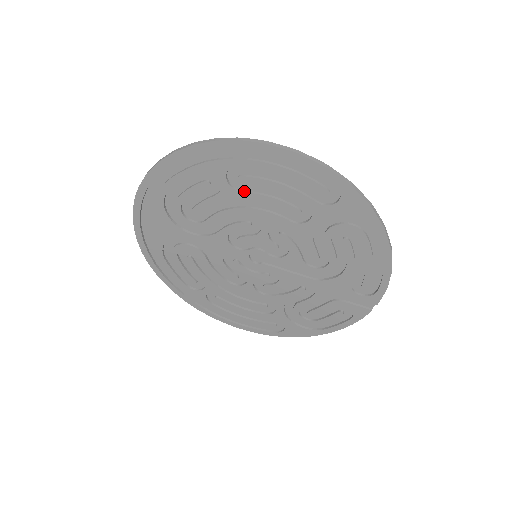
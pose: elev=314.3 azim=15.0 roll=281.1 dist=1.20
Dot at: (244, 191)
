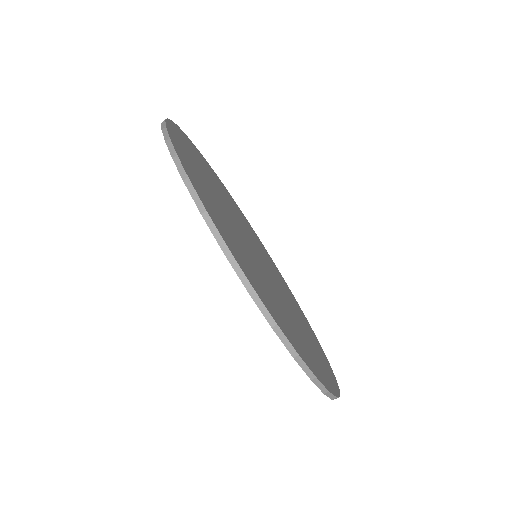
Dot at: occluded
